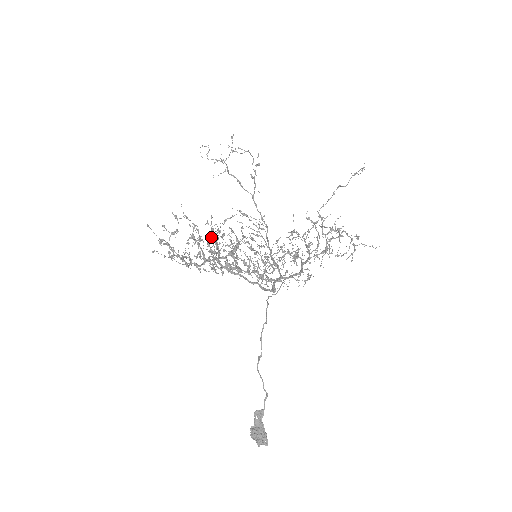
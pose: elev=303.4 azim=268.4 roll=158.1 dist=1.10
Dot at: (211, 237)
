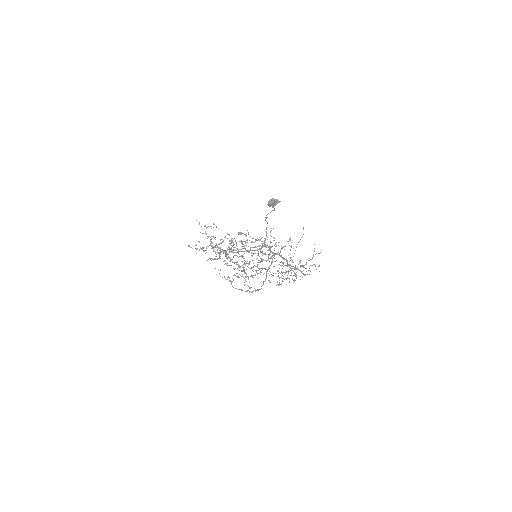
Dot at: occluded
